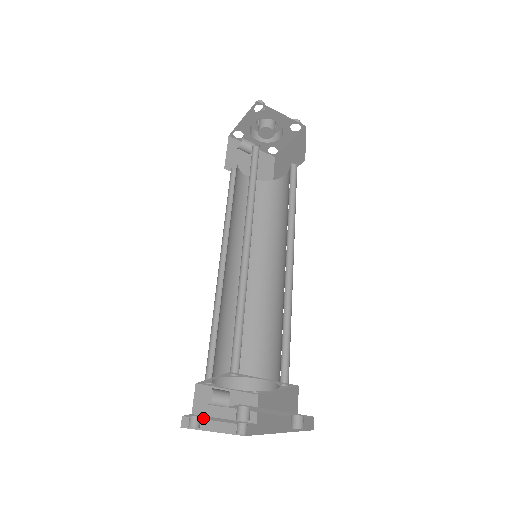
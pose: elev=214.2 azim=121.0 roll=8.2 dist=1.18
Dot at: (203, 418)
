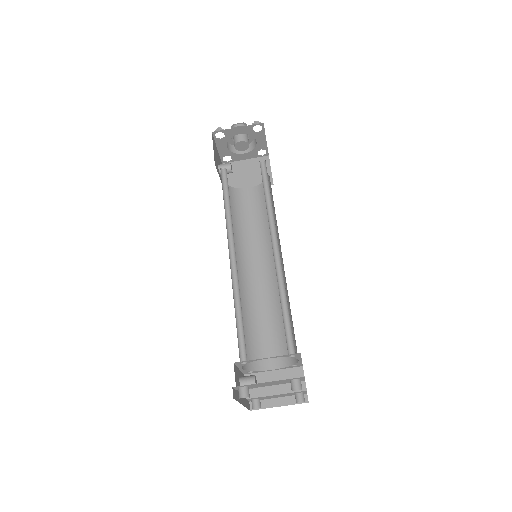
Dot at: (265, 398)
